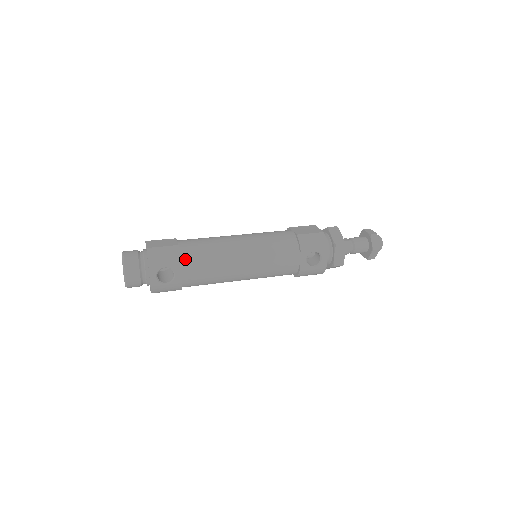
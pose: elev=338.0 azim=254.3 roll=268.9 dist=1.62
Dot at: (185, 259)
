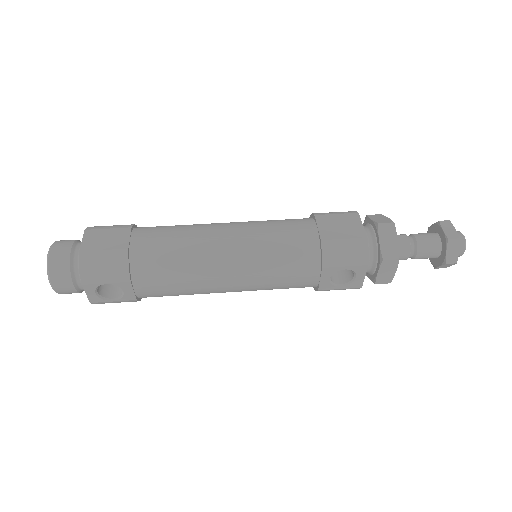
Dot at: (137, 272)
